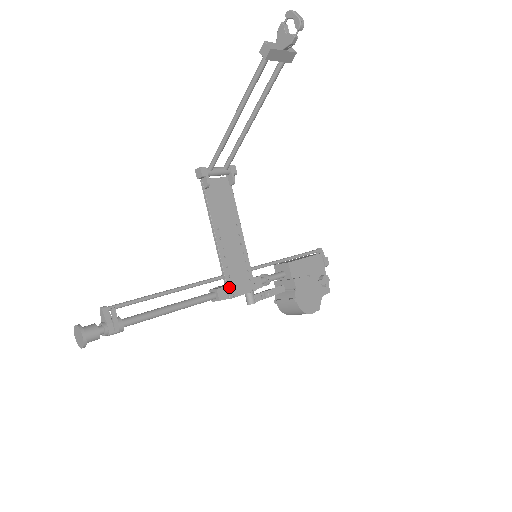
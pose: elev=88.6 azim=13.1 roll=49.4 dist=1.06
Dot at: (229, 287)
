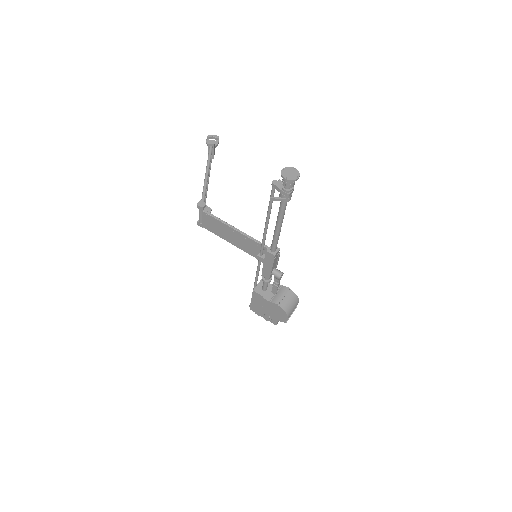
Dot at: occluded
